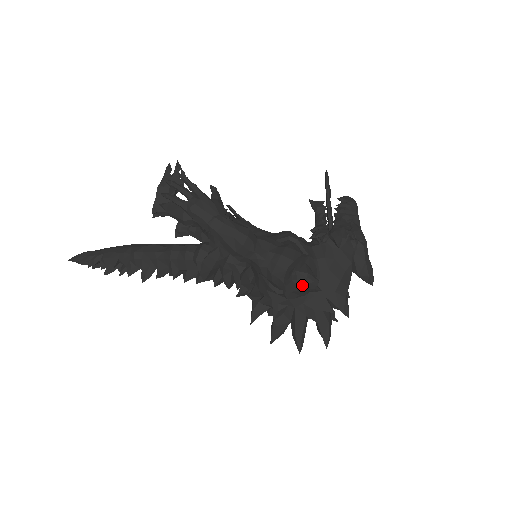
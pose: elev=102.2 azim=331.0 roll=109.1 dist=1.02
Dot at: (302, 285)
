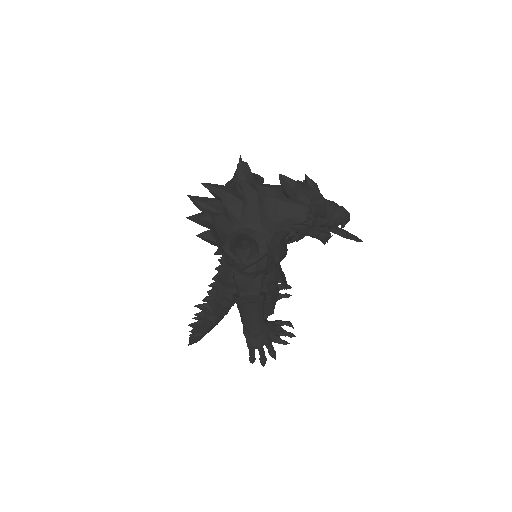
Dot at: occluded
